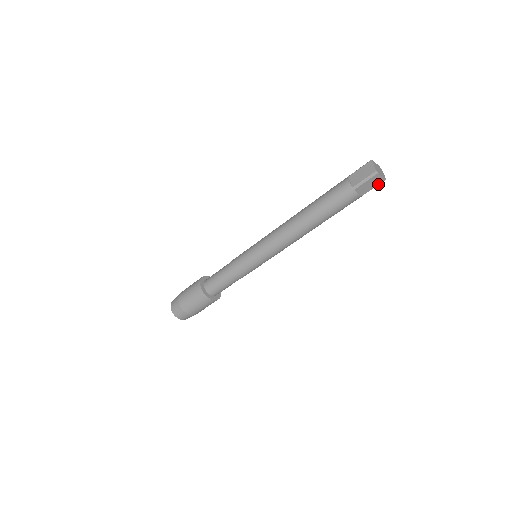
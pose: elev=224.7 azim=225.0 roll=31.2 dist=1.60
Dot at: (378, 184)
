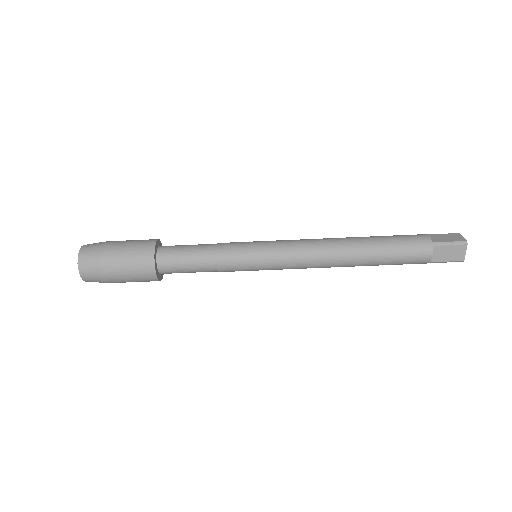
Dot at: (454, 260)
